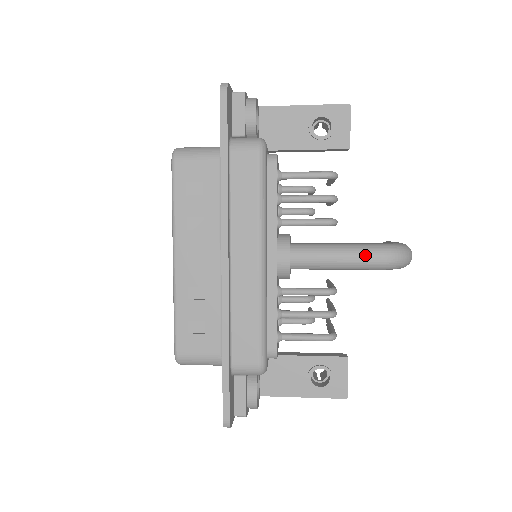
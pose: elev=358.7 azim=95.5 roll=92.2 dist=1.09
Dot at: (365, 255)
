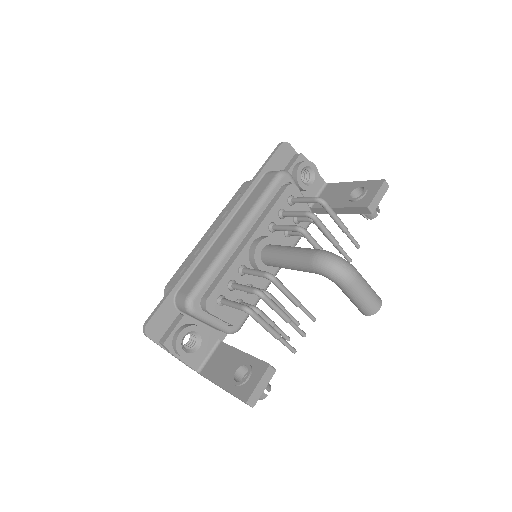
Dot at: (304, 251)
